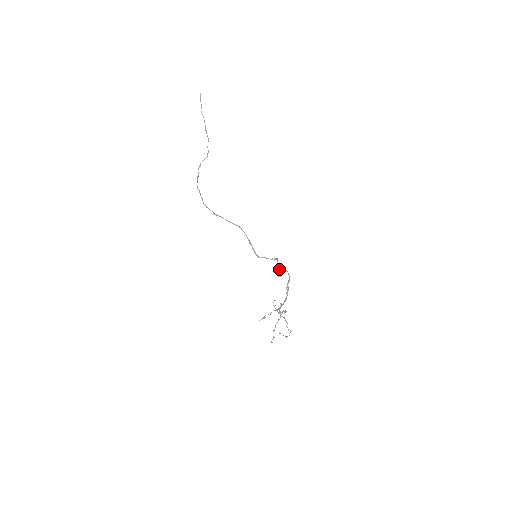
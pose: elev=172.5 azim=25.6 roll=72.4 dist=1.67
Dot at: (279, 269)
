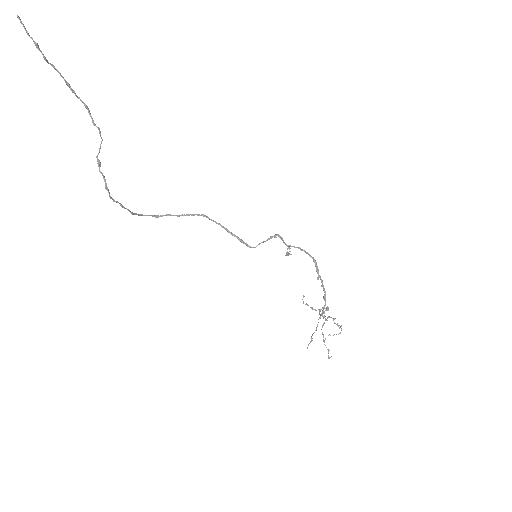
Dot at: occluded
